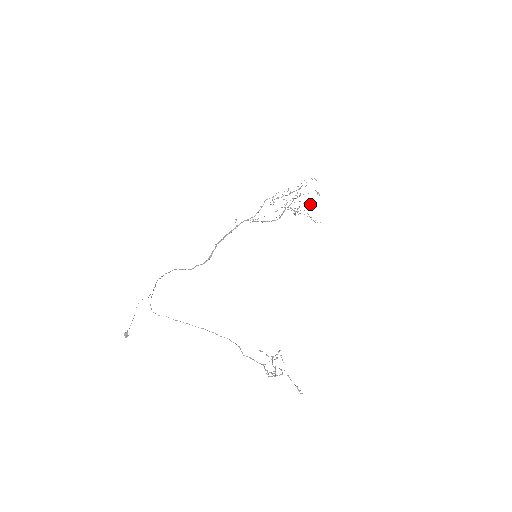
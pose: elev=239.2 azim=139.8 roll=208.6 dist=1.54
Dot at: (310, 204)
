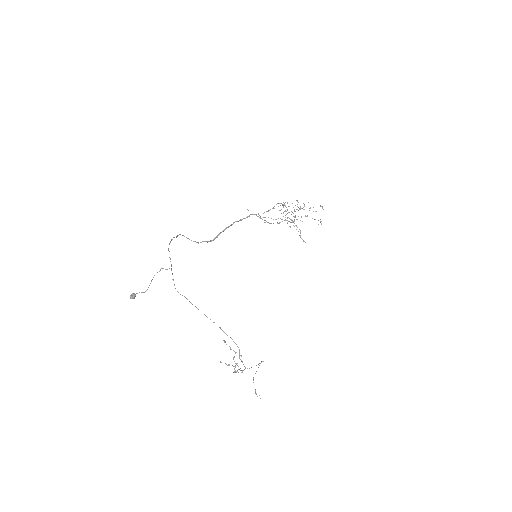
Dot at: (300, 220)
